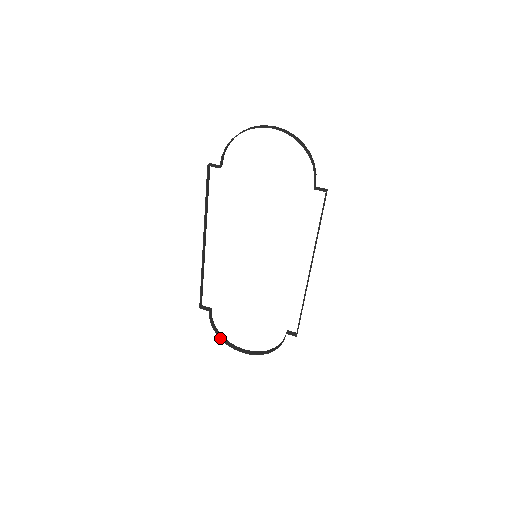
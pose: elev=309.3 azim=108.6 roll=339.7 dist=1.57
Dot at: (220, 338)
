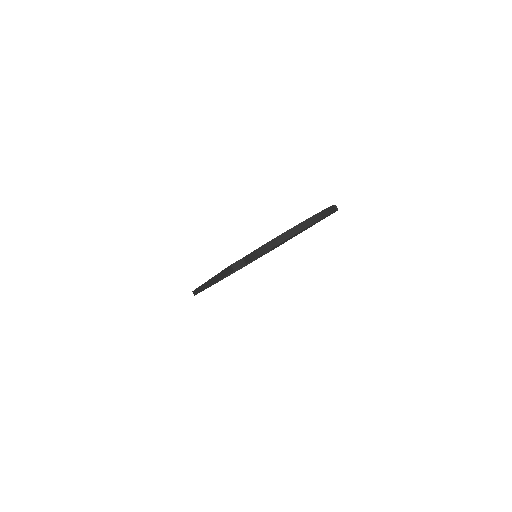
Dot at: occluded
